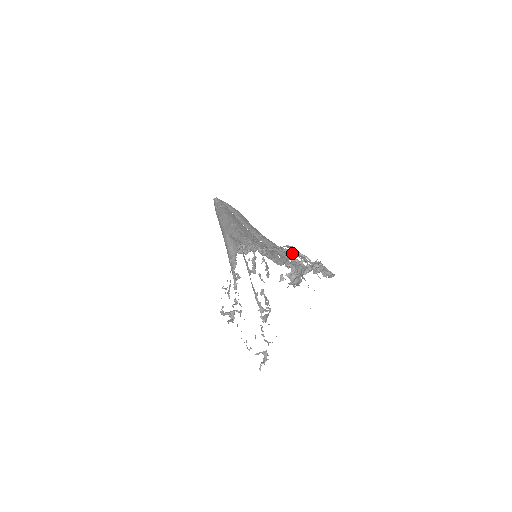
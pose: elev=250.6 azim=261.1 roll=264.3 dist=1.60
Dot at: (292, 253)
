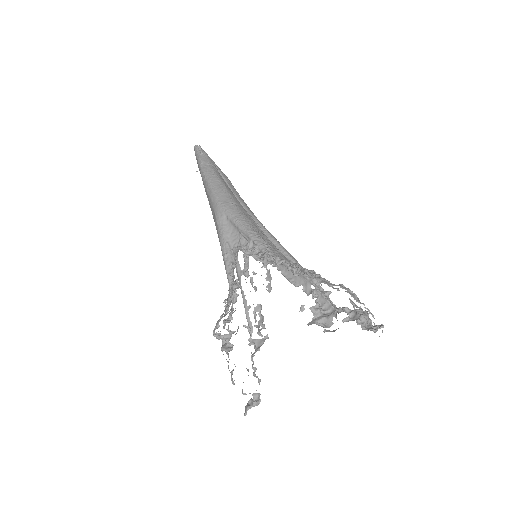
Dot at: occluded
